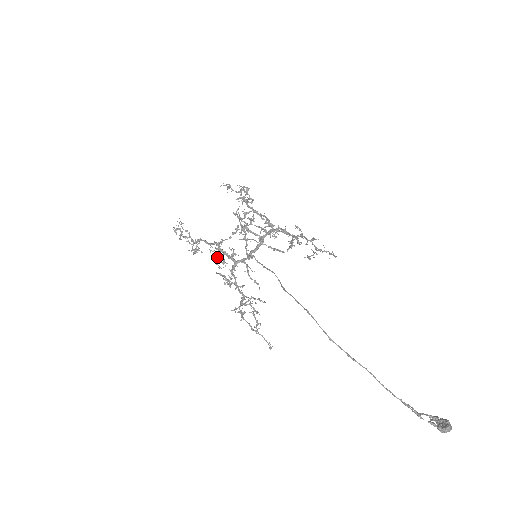
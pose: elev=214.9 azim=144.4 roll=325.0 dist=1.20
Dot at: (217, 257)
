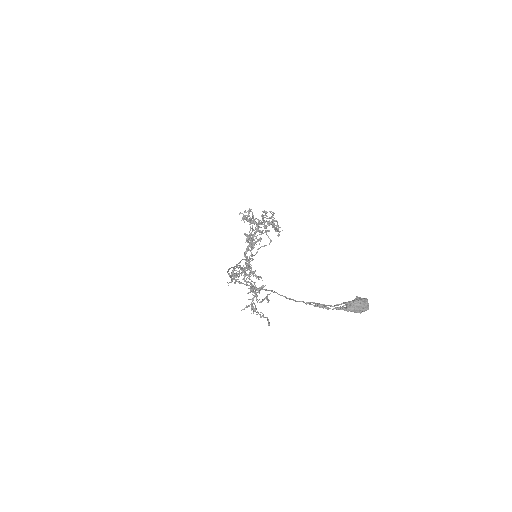
Dot at: occluded
